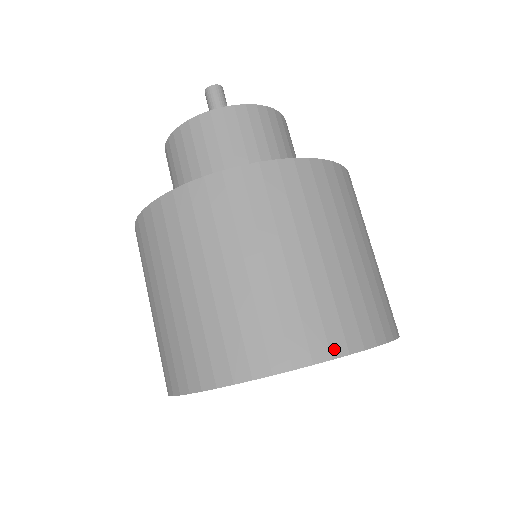
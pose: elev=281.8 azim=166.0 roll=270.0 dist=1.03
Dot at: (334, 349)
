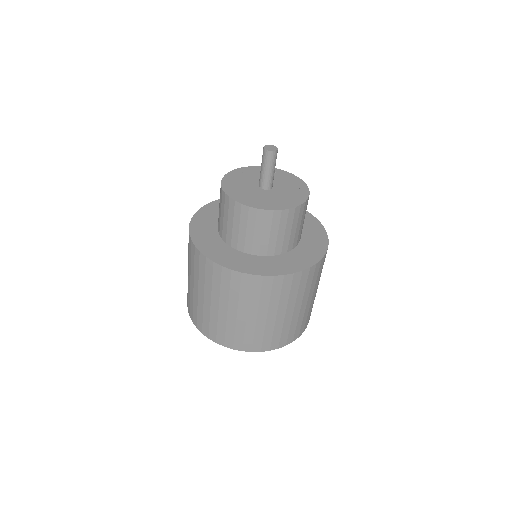
Dot at: (245, 349)
